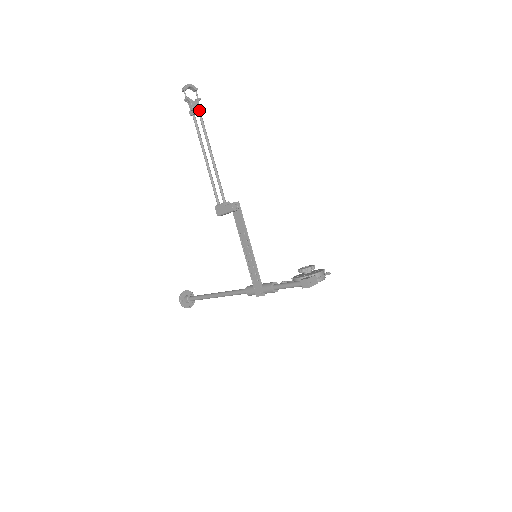
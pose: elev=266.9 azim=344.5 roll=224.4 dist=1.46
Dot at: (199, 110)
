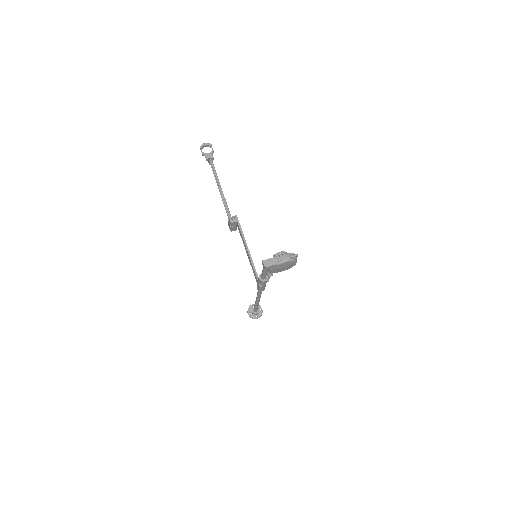
Dot at: (209, 158)
